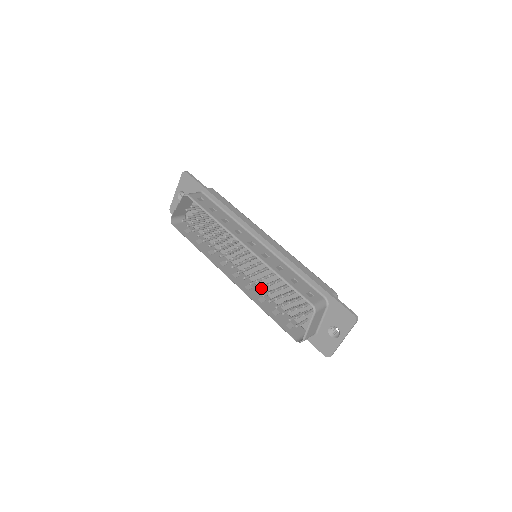
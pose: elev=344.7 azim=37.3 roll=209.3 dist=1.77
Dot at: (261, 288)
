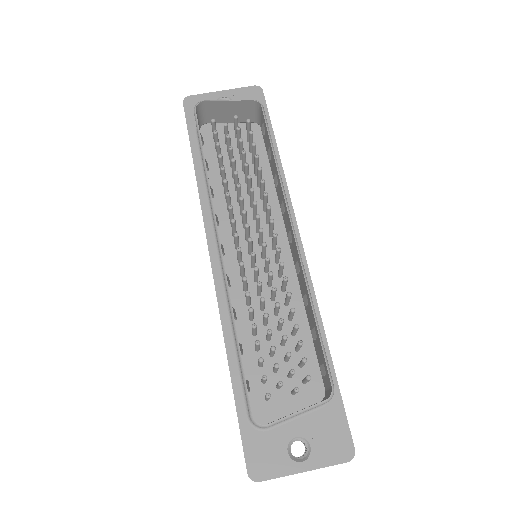
Dot at: (249, 298)
